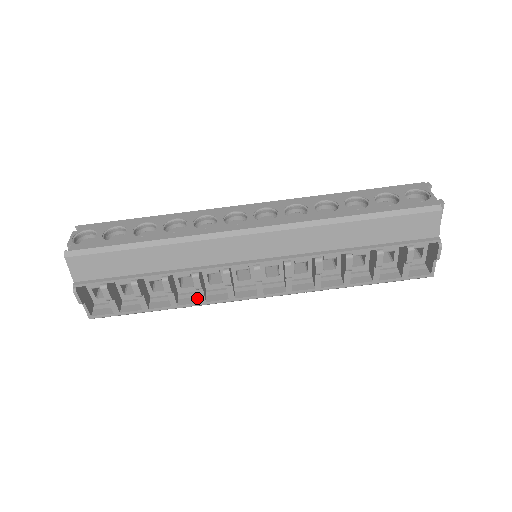
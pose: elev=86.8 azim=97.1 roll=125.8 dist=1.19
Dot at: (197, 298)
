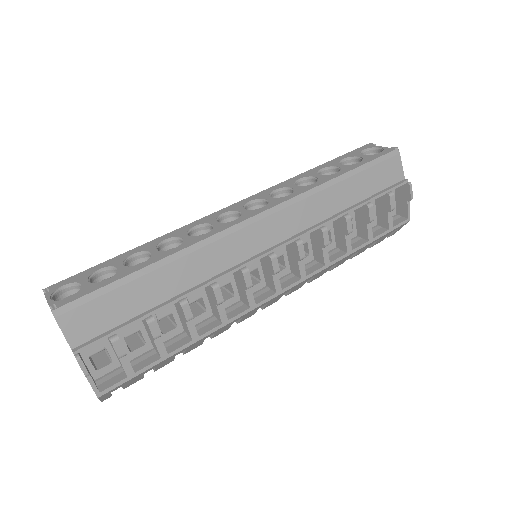
Dot at: (215, 321)
